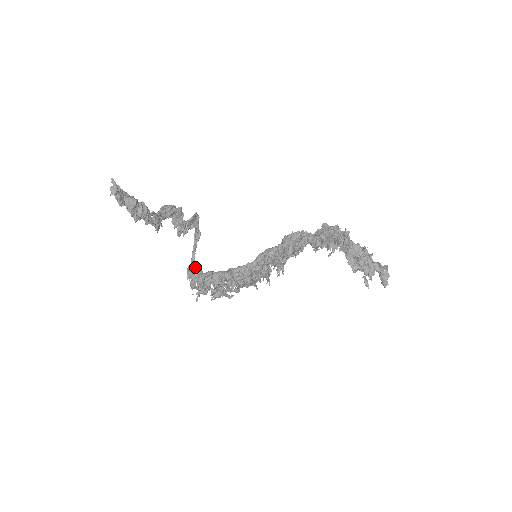
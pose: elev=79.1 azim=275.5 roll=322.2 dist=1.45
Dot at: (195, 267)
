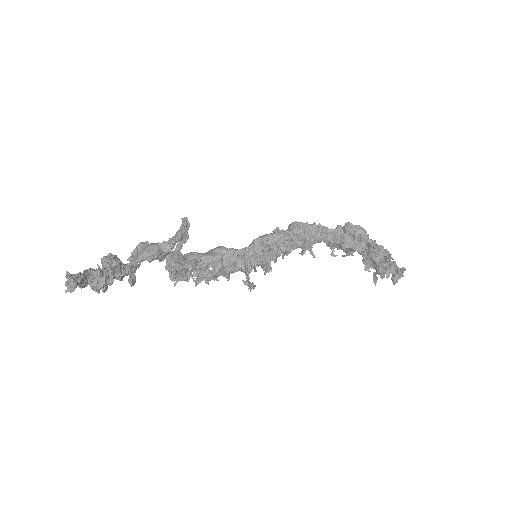
Dot at: (177, 263)
